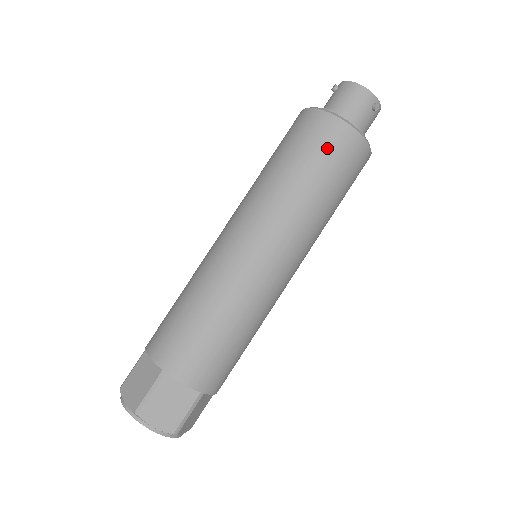
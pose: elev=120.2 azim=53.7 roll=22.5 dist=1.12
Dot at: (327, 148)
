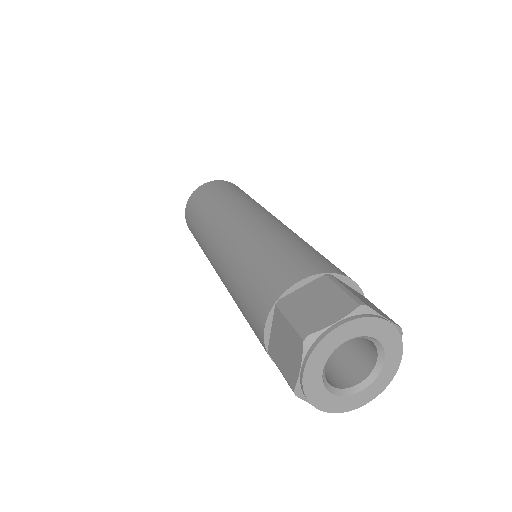
Dot at: (238, 188)
